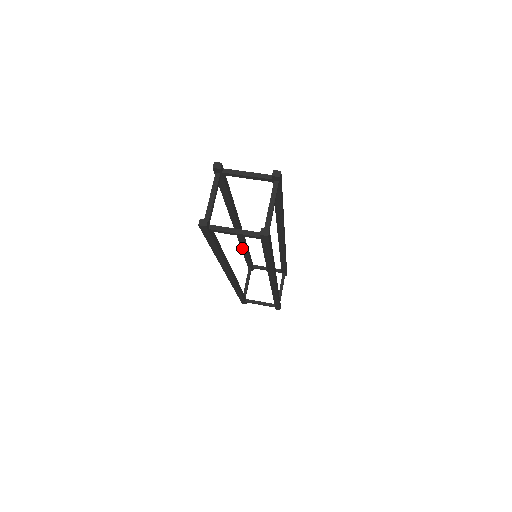
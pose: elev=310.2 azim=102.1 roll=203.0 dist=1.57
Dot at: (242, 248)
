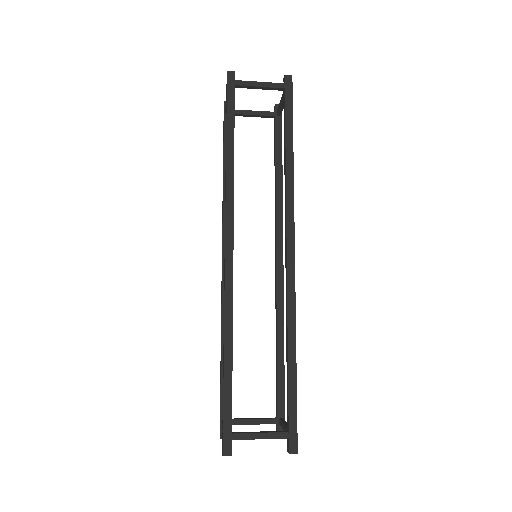
Dot at: (223, 318)
